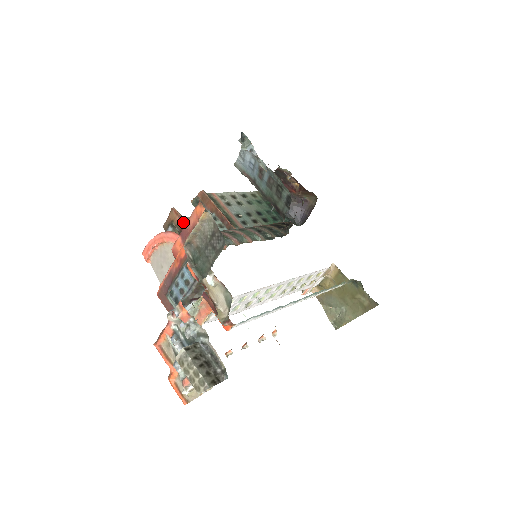
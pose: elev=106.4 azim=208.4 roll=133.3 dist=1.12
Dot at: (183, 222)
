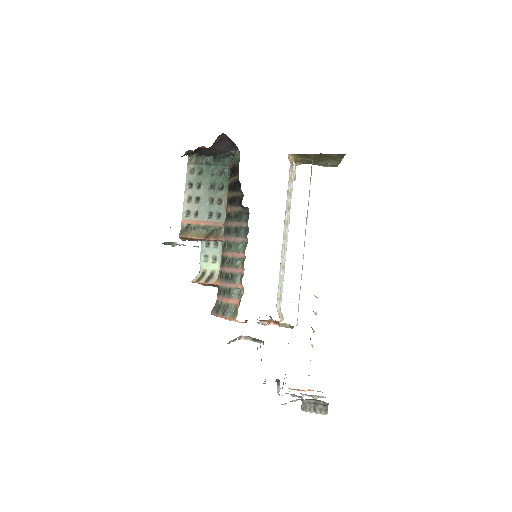
Dot at: (206, 284)
